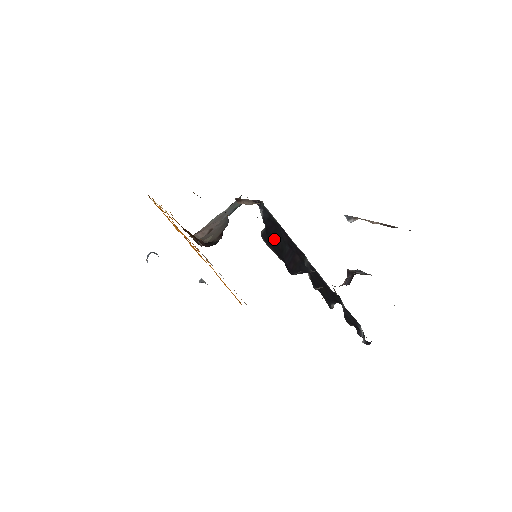
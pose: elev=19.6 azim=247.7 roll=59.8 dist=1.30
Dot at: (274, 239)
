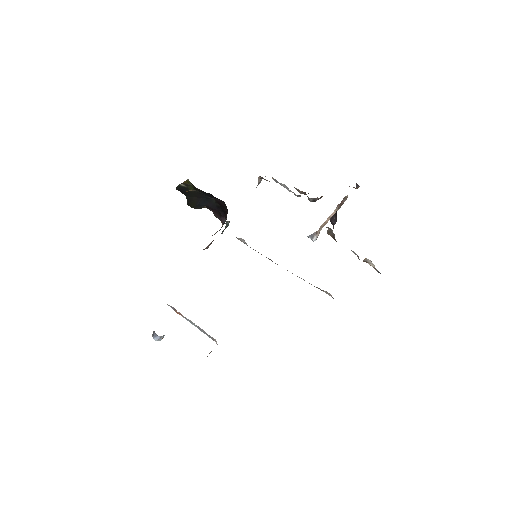
Dot at: occluded
